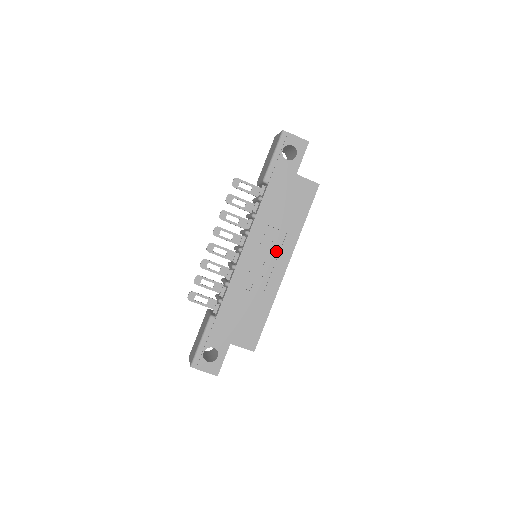
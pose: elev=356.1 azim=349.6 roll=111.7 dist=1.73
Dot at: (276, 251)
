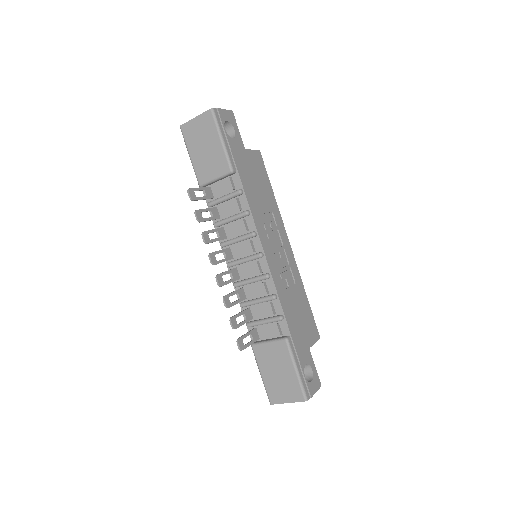
Dot at: (278, 235)
